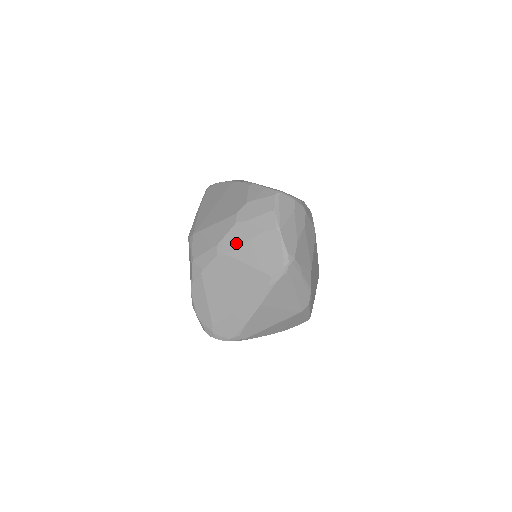
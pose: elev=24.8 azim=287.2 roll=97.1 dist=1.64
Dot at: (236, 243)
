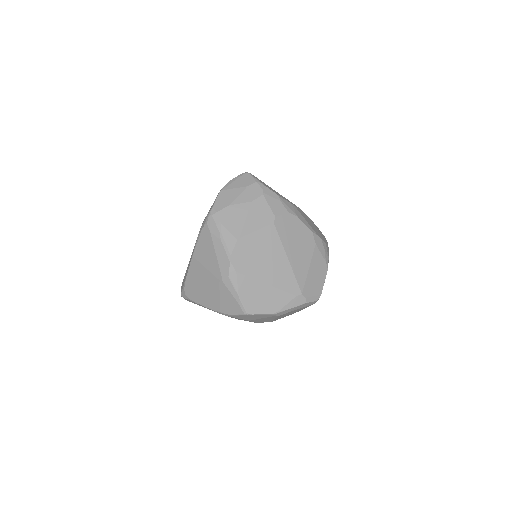
Dot at: occluded
